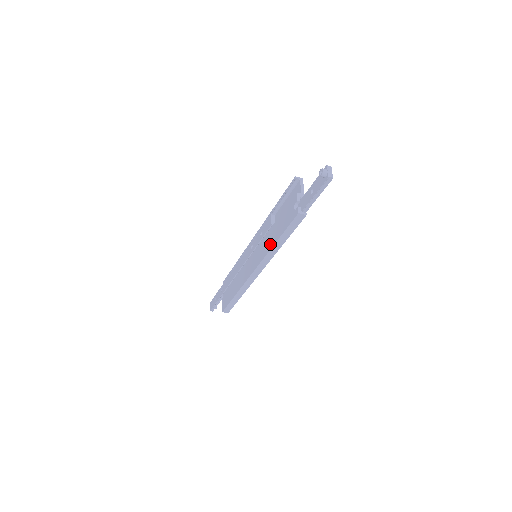
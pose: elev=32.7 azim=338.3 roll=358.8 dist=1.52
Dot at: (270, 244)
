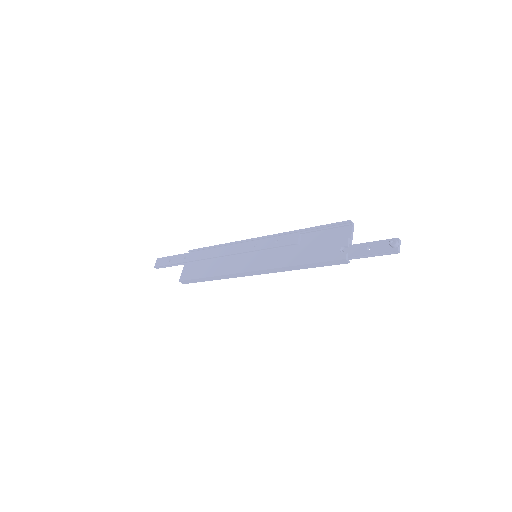
Dot at: (289, 261)
